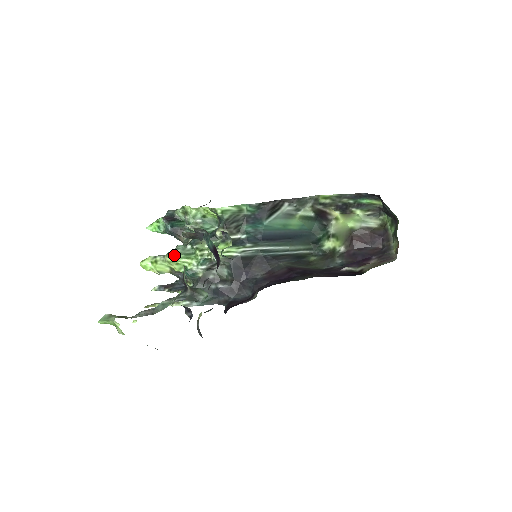
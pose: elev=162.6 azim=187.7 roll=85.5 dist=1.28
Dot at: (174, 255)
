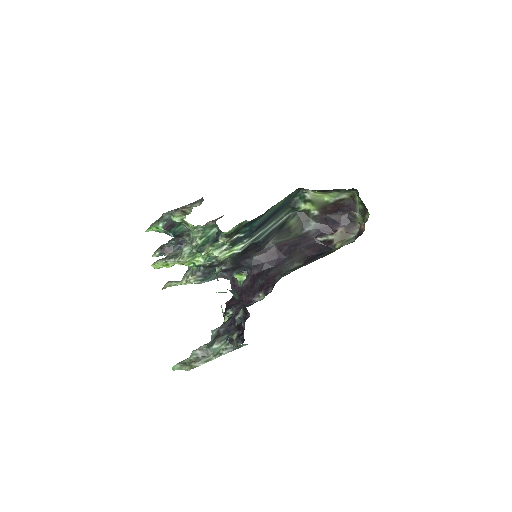
Dot at: (184, 261)
